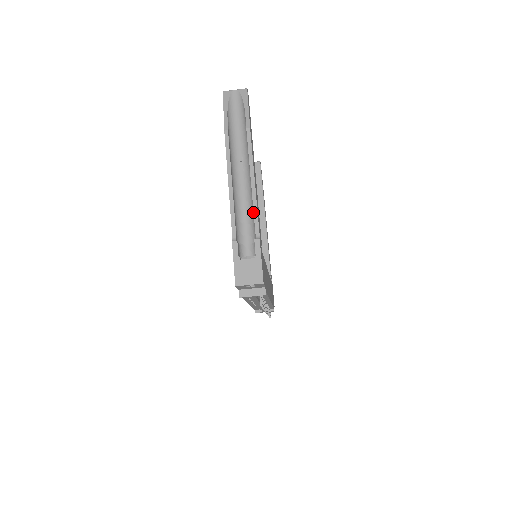
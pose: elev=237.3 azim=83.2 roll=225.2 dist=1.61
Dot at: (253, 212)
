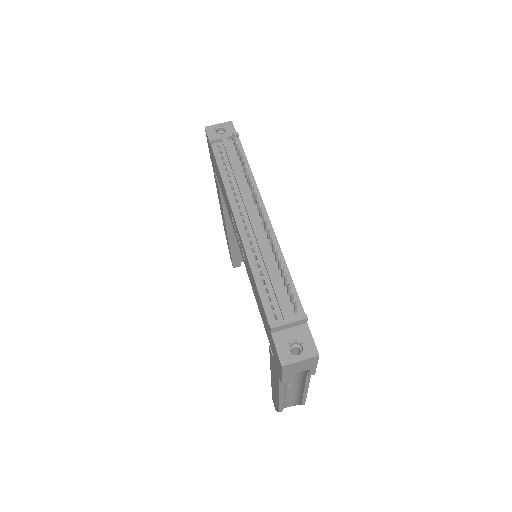
Dot at: occluded
